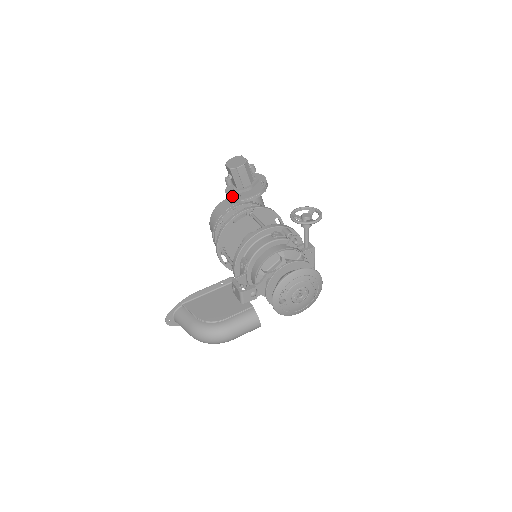
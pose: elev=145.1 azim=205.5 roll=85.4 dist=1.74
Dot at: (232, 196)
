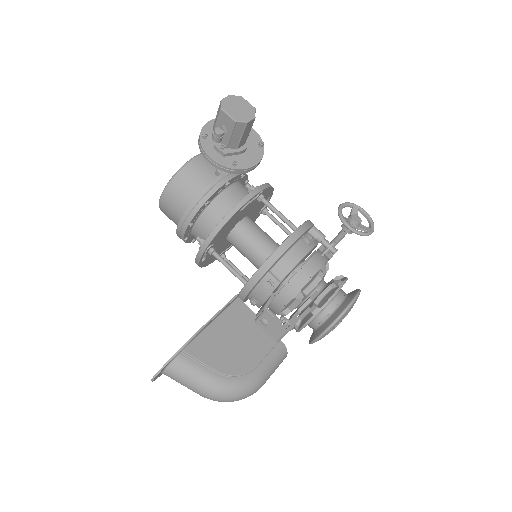
Dot at: (220, 160)
